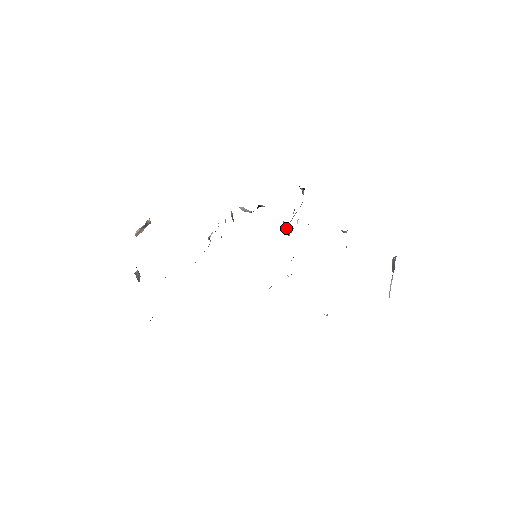
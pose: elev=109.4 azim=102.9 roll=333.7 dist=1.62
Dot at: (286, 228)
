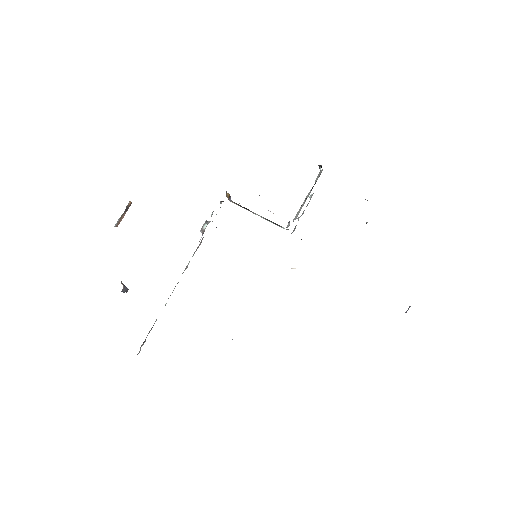
Dot at: occluded
